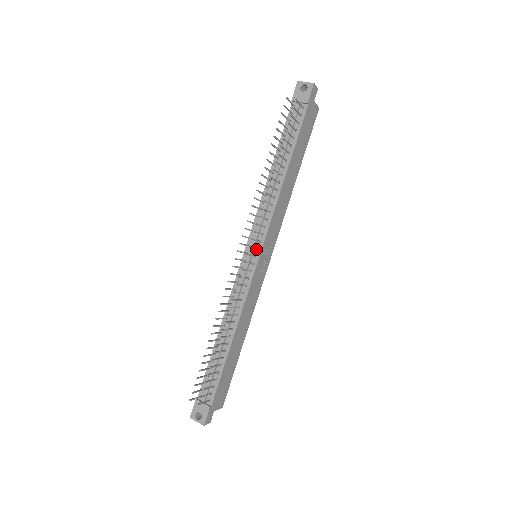
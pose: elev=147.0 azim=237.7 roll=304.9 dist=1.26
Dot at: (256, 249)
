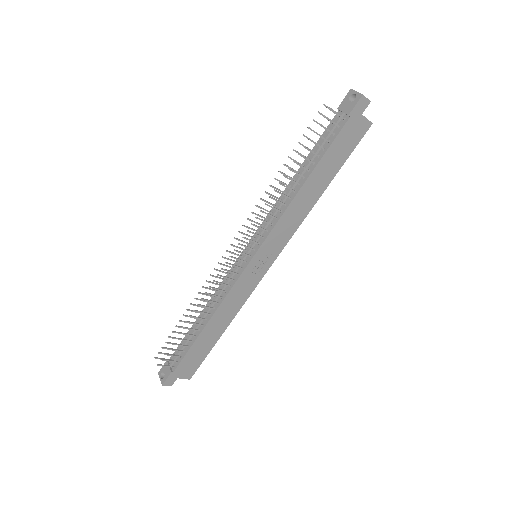
Dot at: (253, 249)
